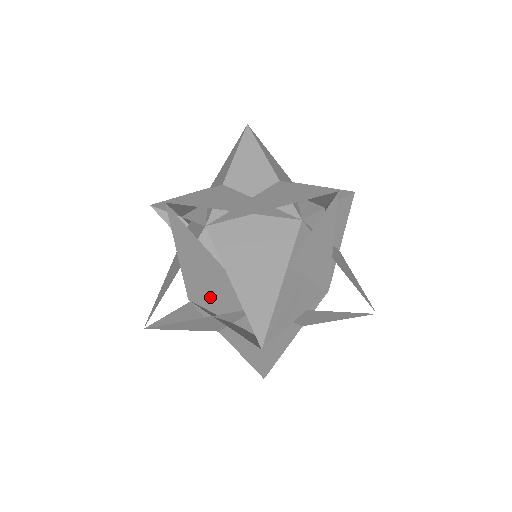
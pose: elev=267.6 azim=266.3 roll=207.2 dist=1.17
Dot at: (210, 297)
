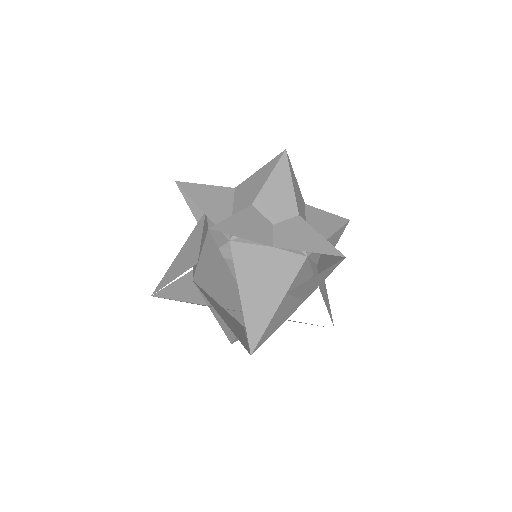
Dot at: (214, 289)
